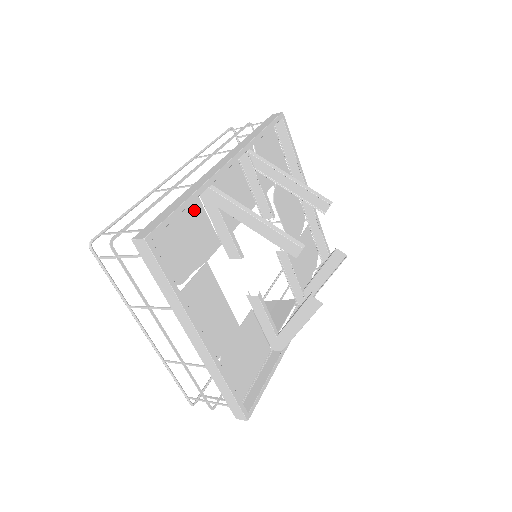
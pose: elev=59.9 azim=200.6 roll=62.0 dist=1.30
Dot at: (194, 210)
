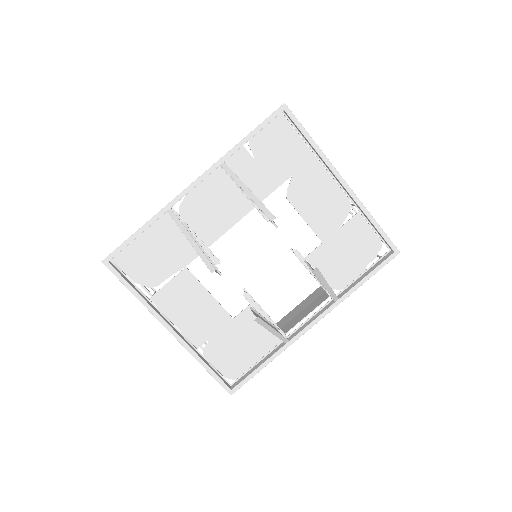
Dot at: (167, 228)
